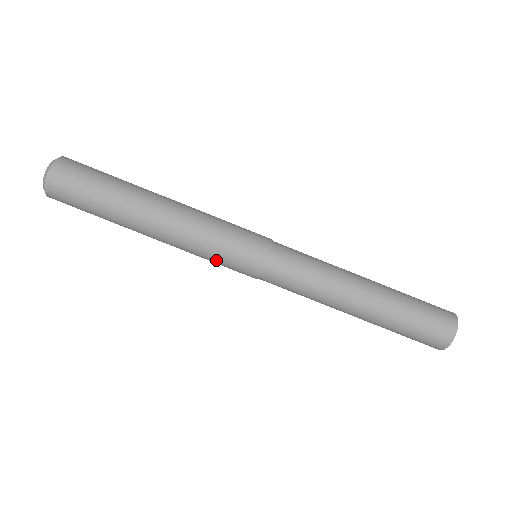
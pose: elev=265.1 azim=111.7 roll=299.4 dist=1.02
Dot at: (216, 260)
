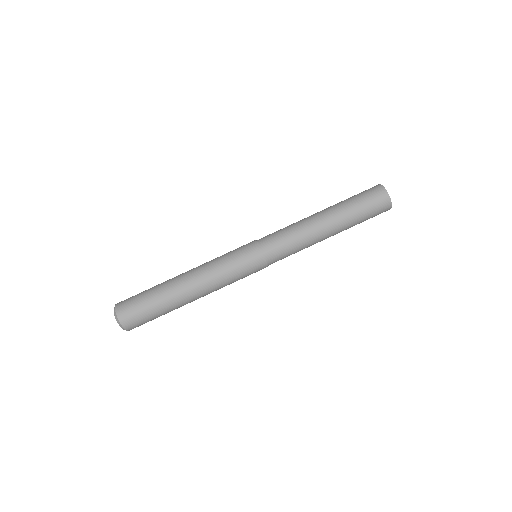
Dot at: occluded
